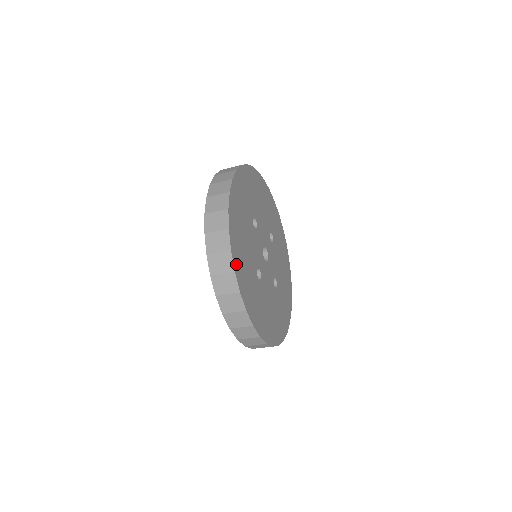
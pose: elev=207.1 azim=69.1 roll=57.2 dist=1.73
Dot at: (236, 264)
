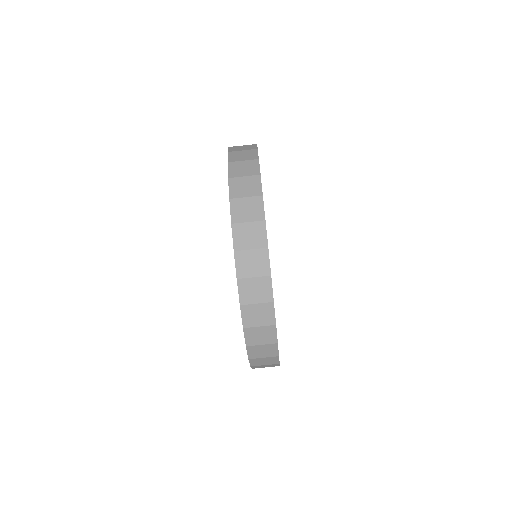
Dot at: occluded
